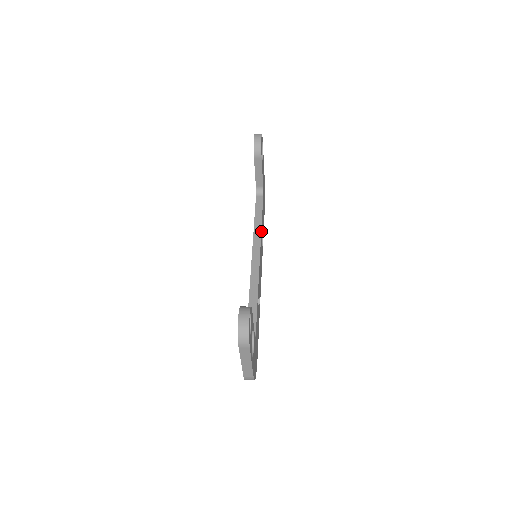
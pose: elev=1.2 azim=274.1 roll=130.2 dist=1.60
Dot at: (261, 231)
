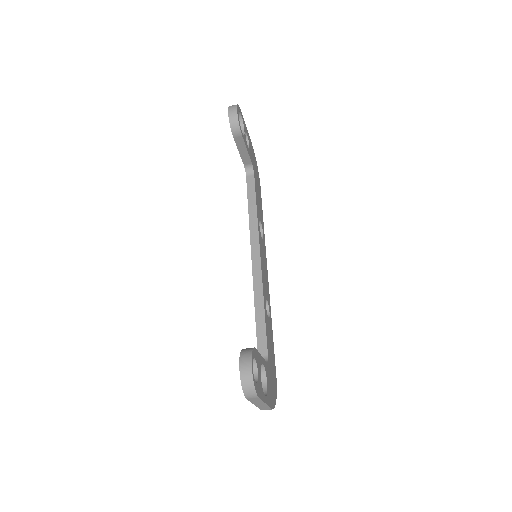
Dot at: (258, 222)
